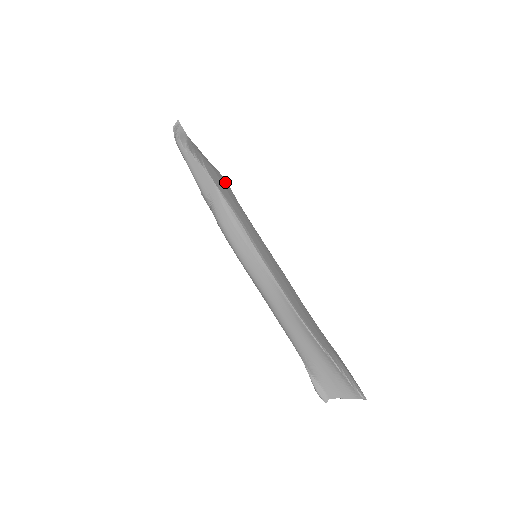
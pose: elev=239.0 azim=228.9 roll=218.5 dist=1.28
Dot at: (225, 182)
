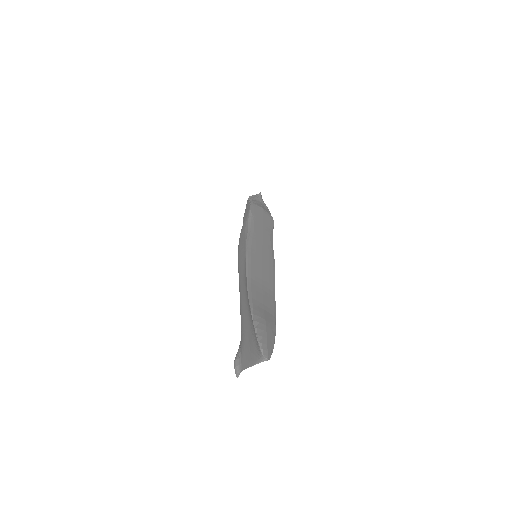
Dot at: (270, 219)
